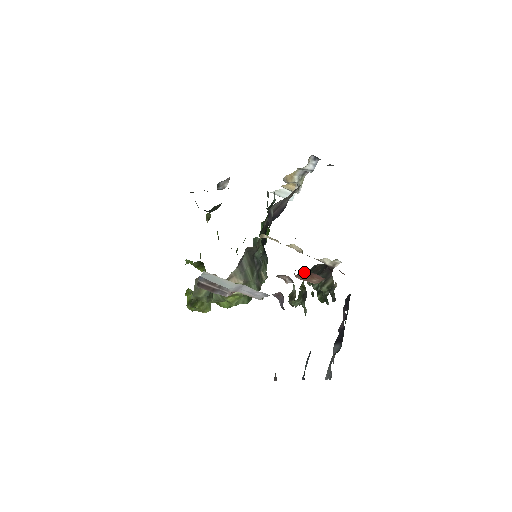
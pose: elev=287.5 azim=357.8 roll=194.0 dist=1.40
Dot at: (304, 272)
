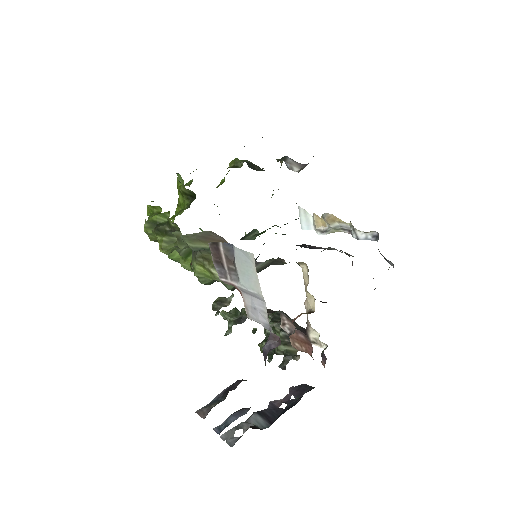
Dot at: (306, 336)
